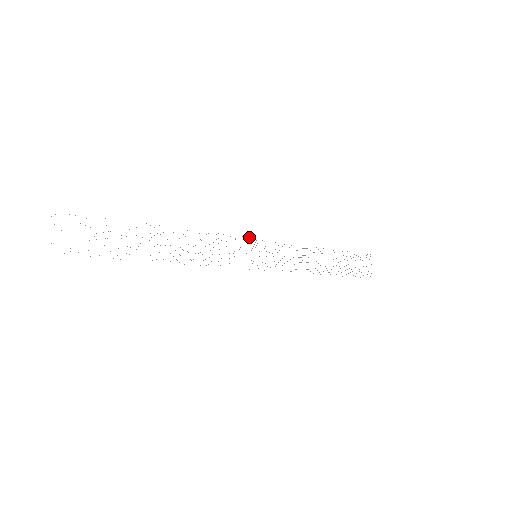
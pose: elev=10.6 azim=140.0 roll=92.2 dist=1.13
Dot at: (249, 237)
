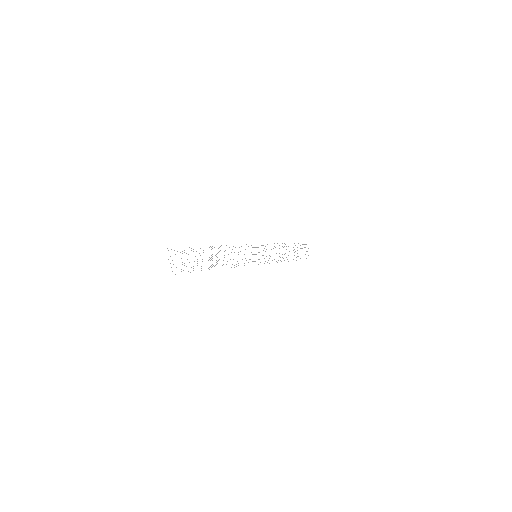
Dot at: occluded
